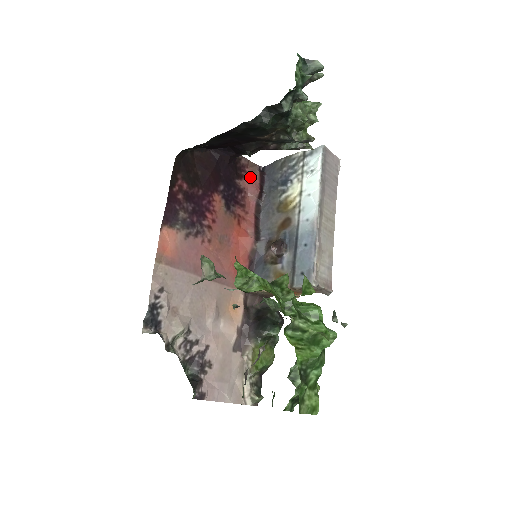
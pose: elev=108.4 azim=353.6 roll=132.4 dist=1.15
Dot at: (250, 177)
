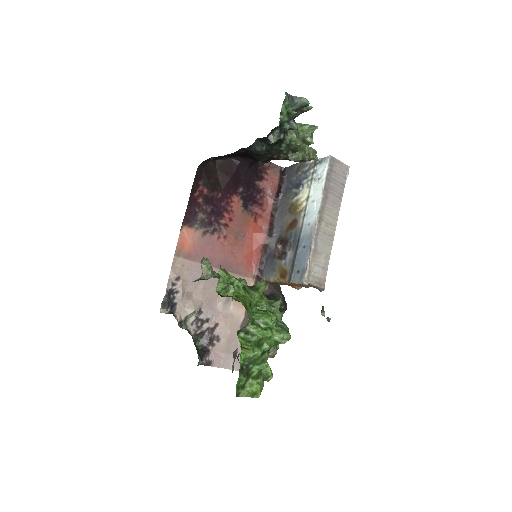
Dot at: (270, 178)
